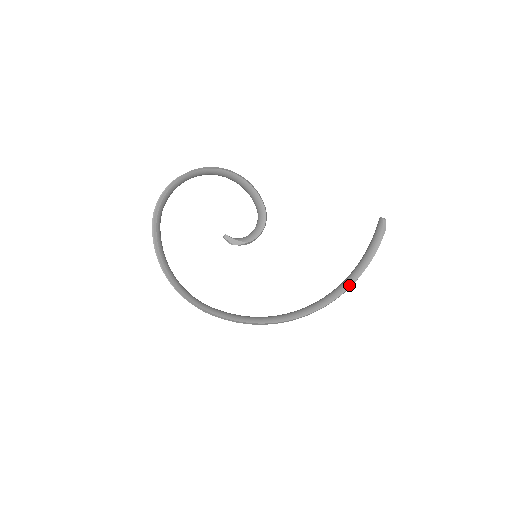
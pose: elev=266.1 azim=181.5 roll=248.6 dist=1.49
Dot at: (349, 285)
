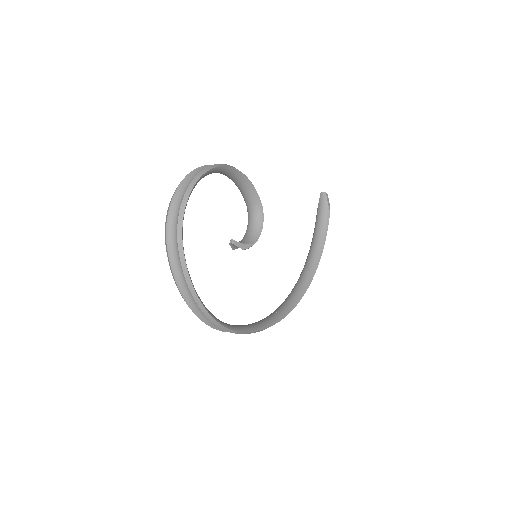
Dot at: (317, 263)
